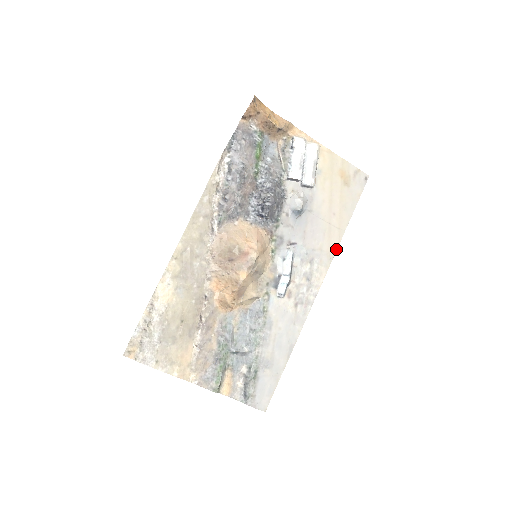
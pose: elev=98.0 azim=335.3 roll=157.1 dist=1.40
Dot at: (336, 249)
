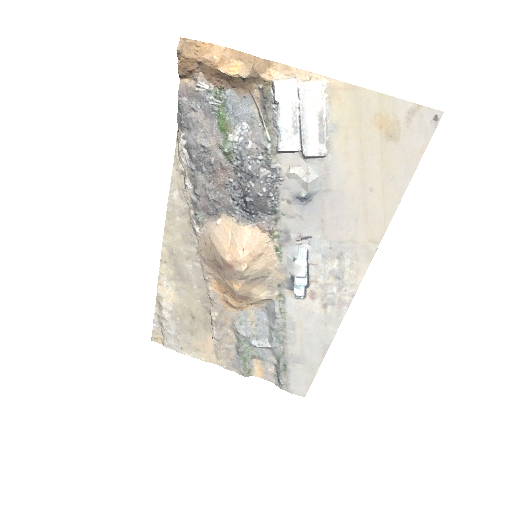
Dot at: (380, 238)
